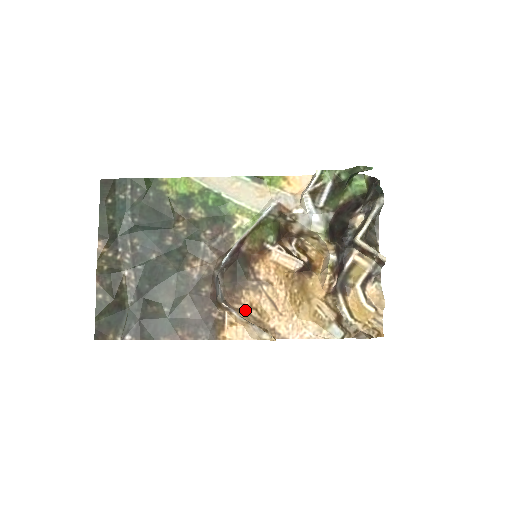
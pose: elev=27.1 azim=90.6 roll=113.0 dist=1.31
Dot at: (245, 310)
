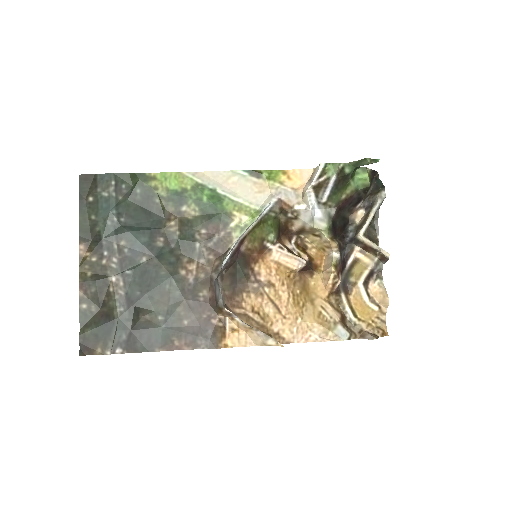
Dot at: (247, 315)
